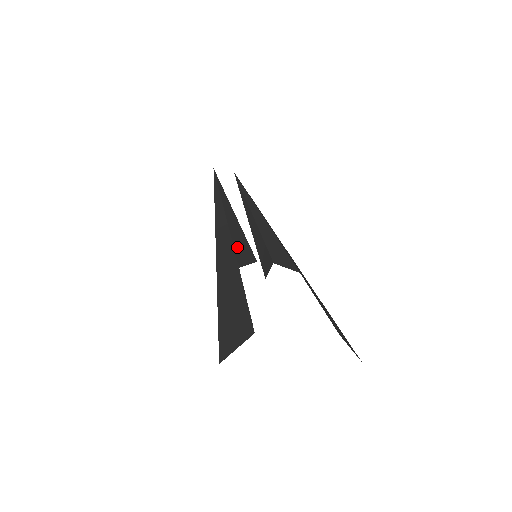
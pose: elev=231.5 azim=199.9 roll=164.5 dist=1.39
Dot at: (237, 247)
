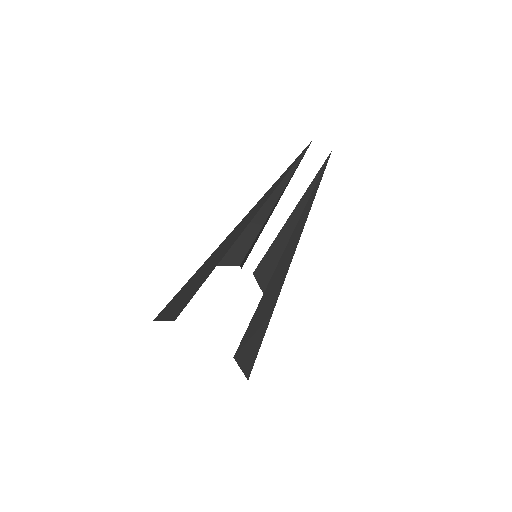
Dot at: (236, 246)
